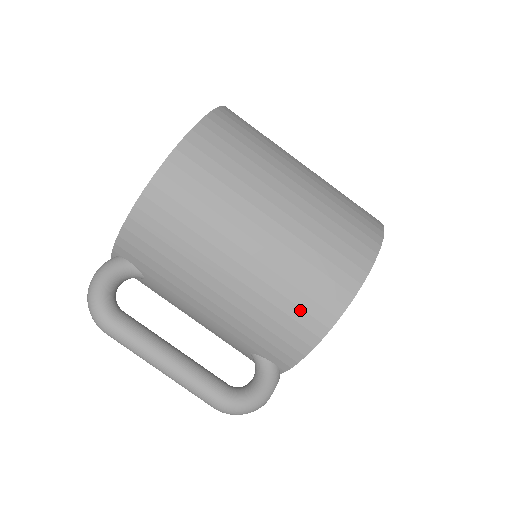
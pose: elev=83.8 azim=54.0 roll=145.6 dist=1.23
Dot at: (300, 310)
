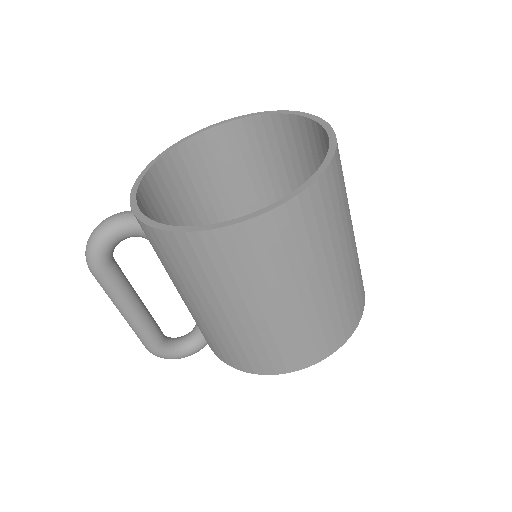
Dot at: (245, 356)
